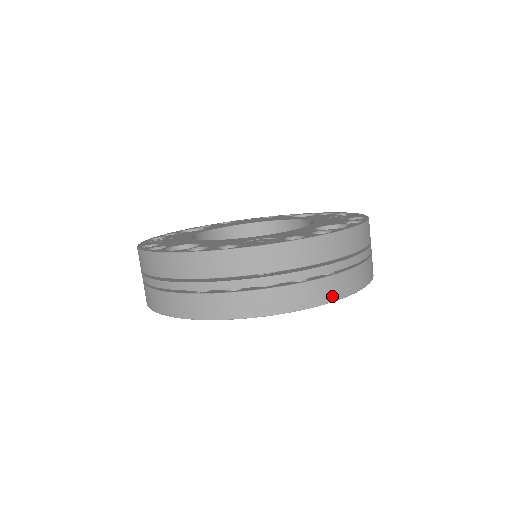
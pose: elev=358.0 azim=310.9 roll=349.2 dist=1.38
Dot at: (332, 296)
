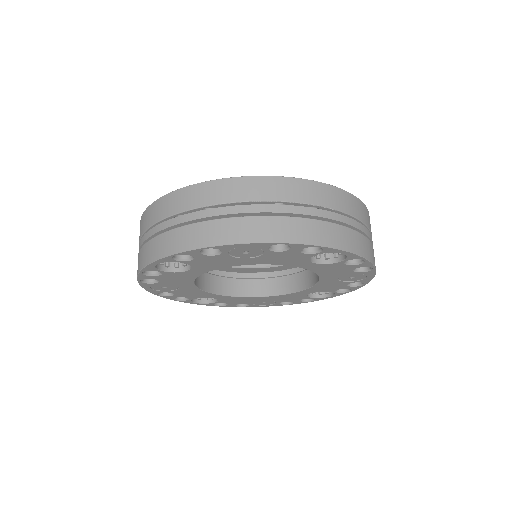
Dot at: (374, 261)
